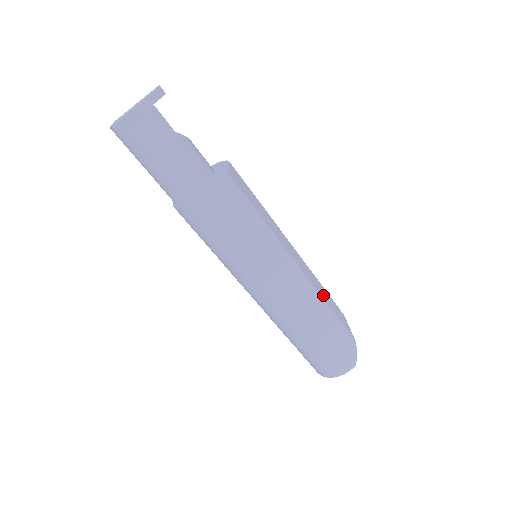
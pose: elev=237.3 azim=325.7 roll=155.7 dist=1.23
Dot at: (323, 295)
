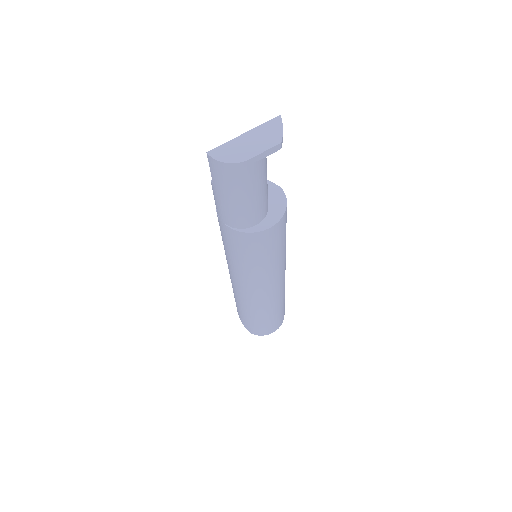
Dot at: occluded
